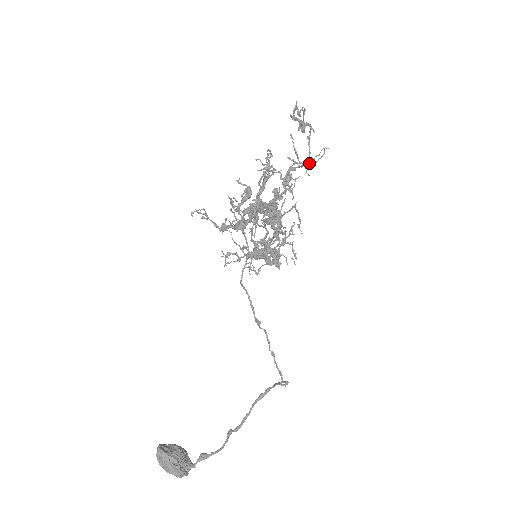
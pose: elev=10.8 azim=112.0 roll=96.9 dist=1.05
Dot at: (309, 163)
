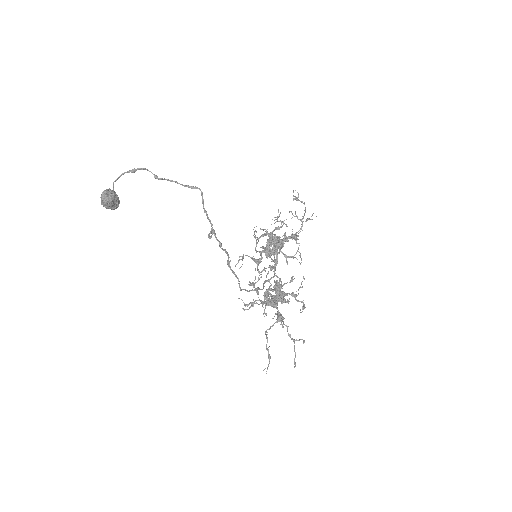
Dot at: (305, 221)
